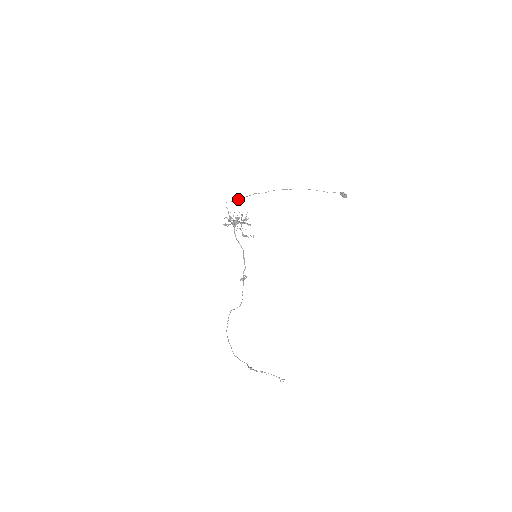
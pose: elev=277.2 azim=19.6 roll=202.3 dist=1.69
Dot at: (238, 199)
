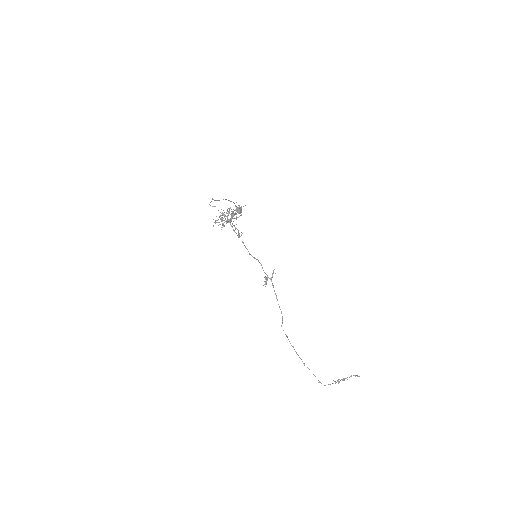
Dot at: (211, 201)
